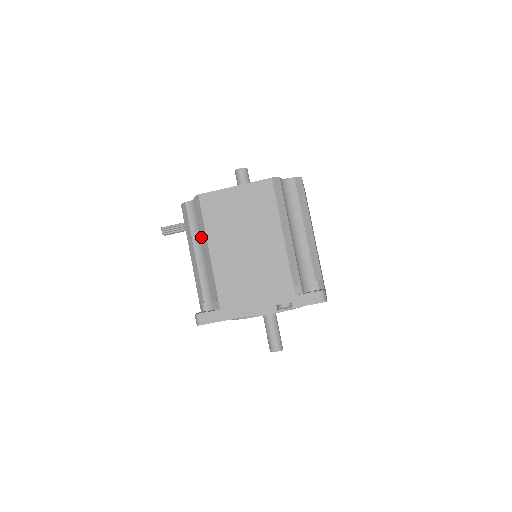
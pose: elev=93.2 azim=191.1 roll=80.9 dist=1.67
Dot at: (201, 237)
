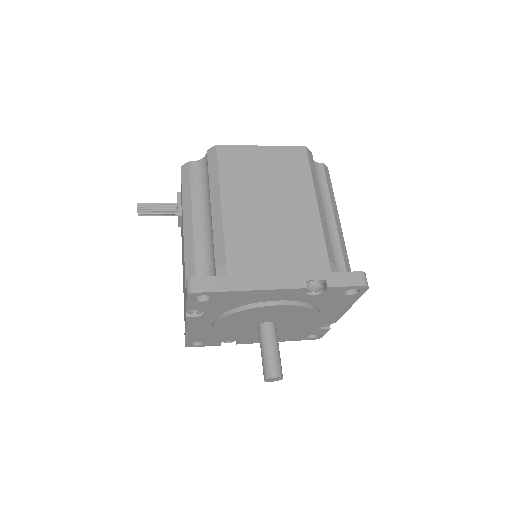
Dot at: (210, 192)
